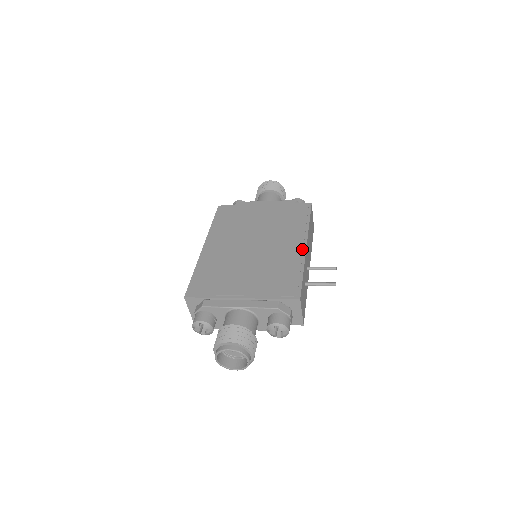
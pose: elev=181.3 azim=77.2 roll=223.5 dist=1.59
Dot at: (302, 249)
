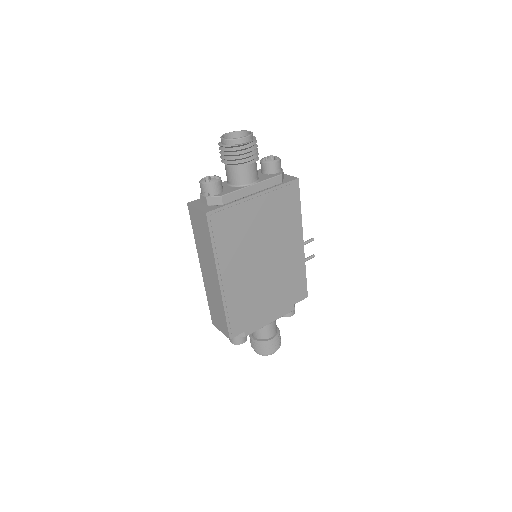
Dot at: (302, 249)
